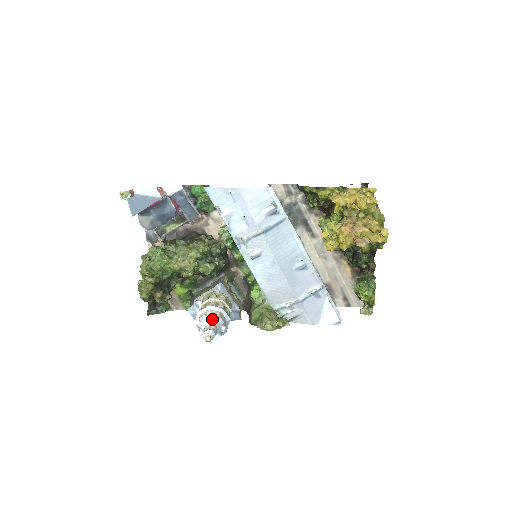
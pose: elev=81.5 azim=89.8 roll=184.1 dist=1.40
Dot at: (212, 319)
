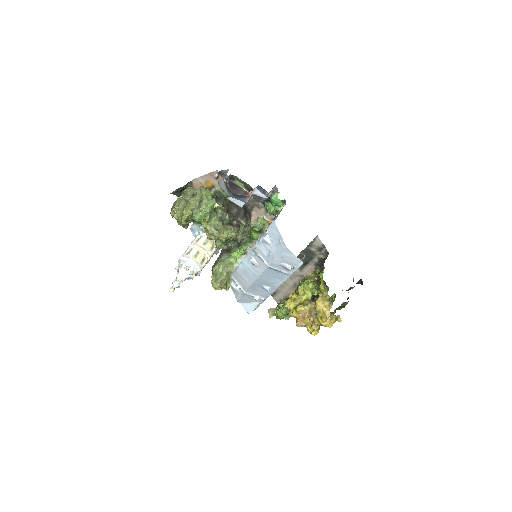
Dot at: (189, 274)
